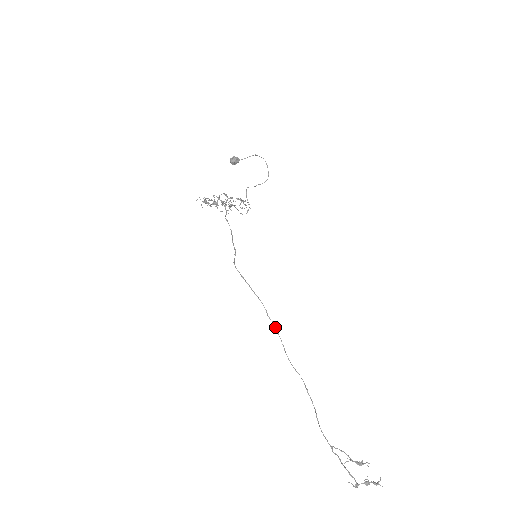
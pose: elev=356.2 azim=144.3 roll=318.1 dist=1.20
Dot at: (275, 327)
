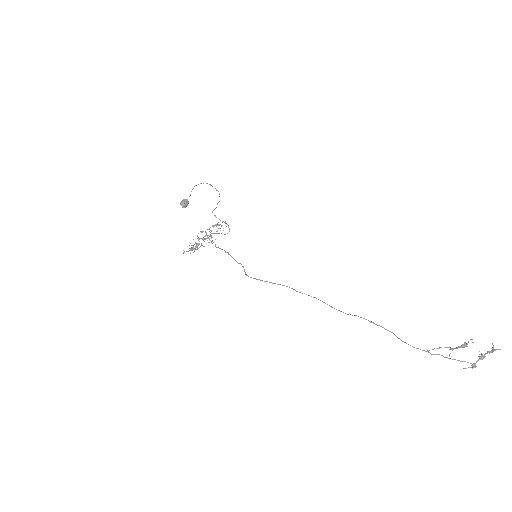
Dot at: occluded
